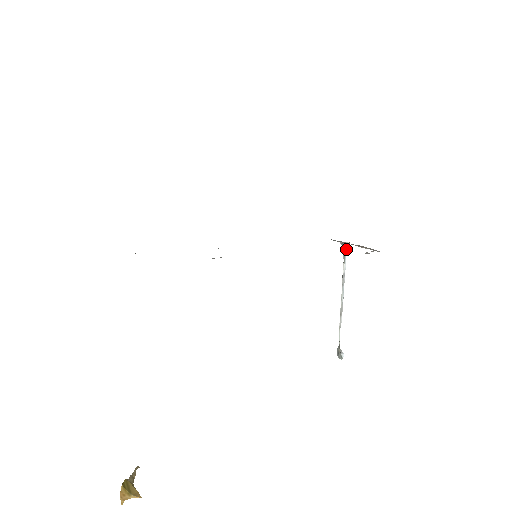
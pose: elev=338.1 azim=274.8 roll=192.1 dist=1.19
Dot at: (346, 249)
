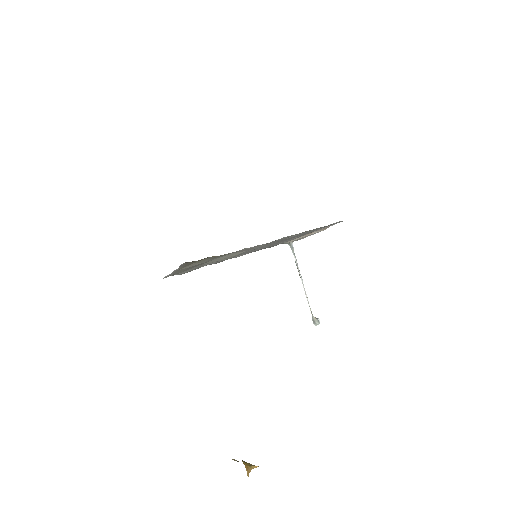
Dot at: (293, 247)
